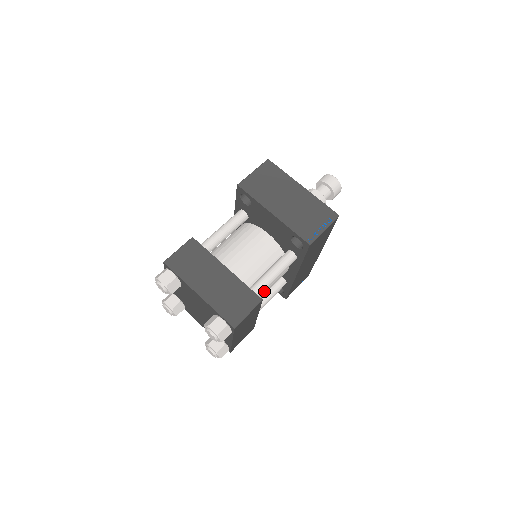
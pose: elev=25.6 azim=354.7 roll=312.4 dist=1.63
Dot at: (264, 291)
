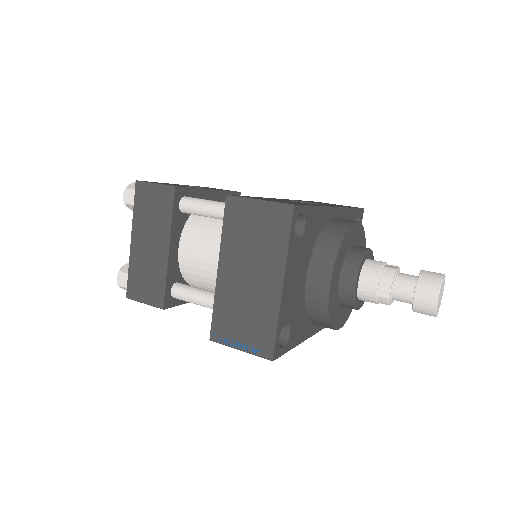
Dot at: occluded
